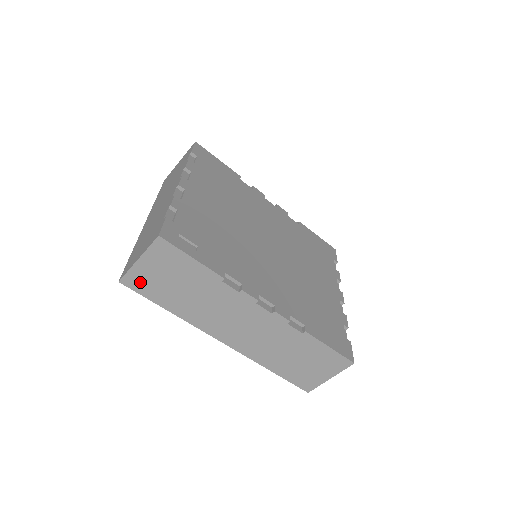
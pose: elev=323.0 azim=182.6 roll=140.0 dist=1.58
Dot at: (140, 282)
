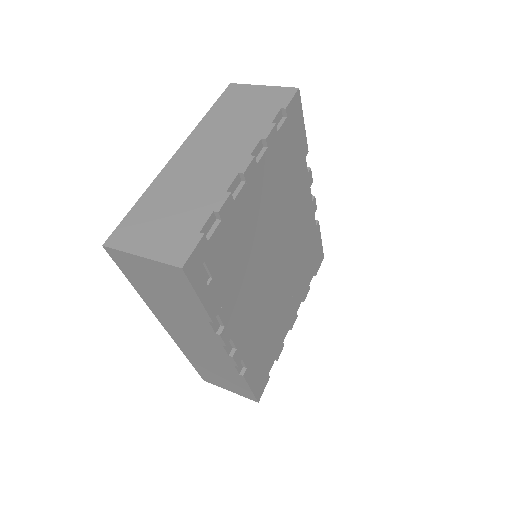
Dot at: (126, 262)
